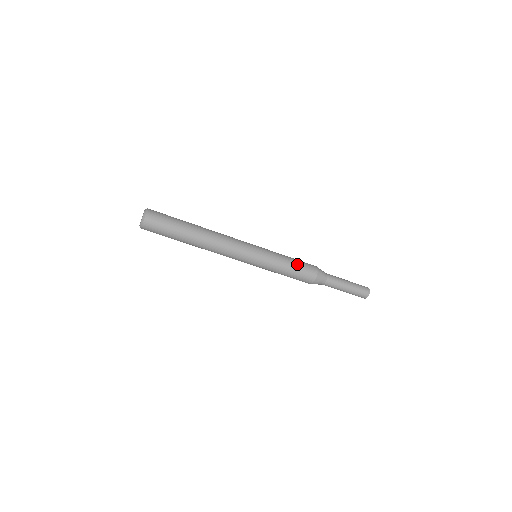
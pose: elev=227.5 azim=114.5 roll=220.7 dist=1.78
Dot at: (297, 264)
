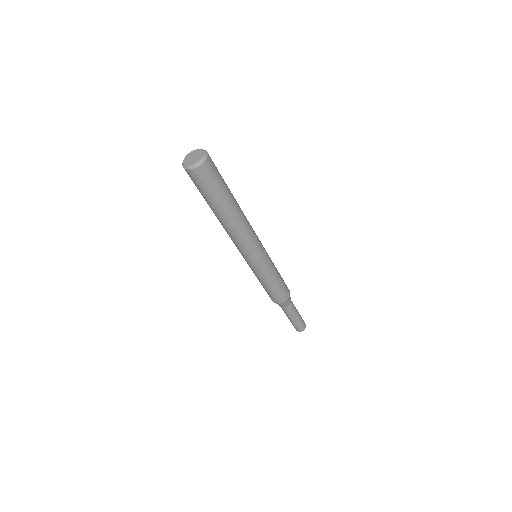
Dot at: occluded
